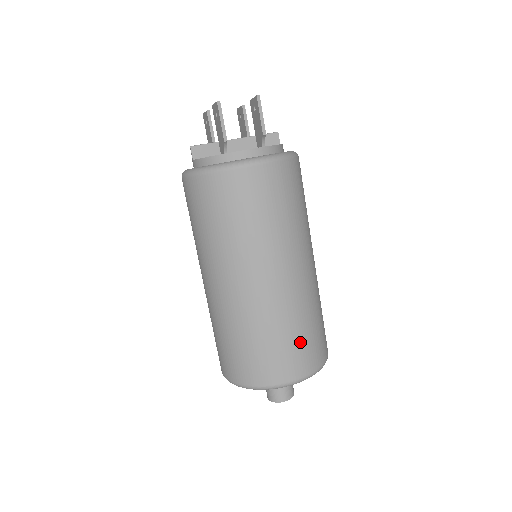
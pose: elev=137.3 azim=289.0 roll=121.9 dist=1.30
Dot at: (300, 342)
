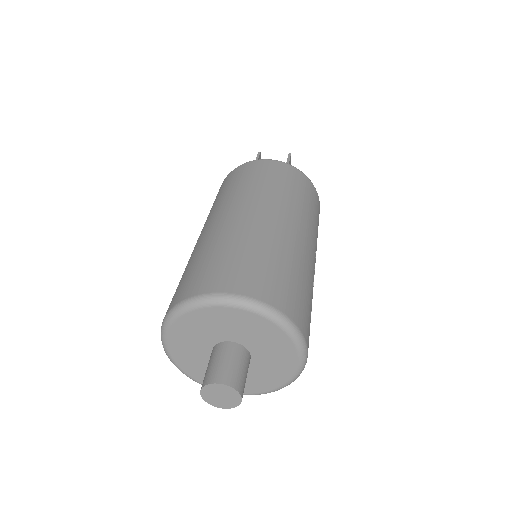
Dot at: (255, 264)
